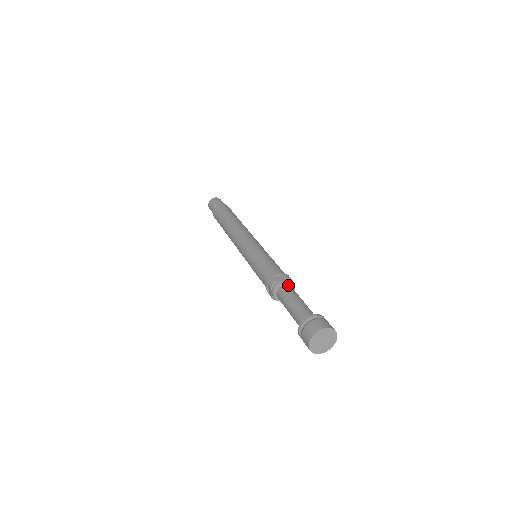
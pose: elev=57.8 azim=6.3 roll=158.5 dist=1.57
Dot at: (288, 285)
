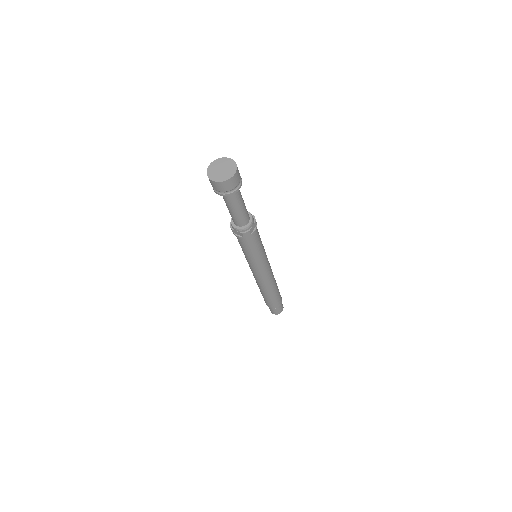
Dot at: (248, 214)
